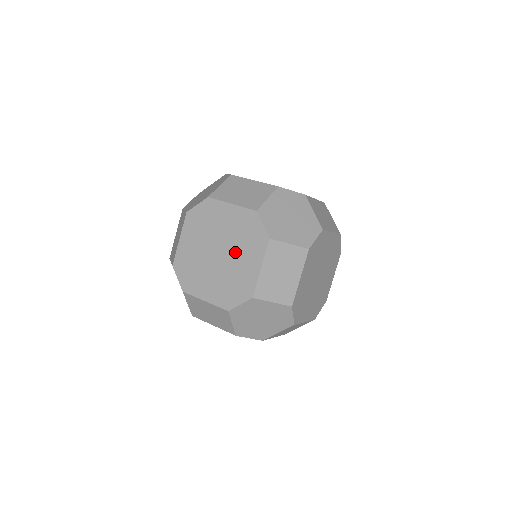
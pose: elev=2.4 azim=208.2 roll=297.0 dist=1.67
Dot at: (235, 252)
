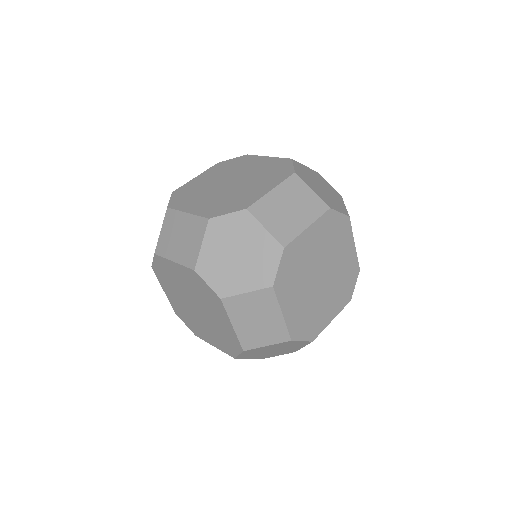
Dot at: (205, 308)
